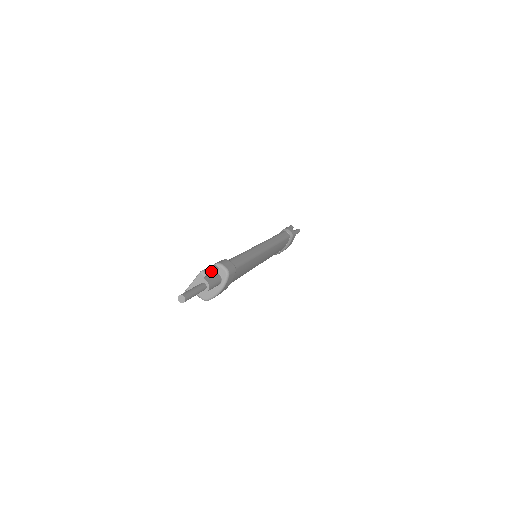
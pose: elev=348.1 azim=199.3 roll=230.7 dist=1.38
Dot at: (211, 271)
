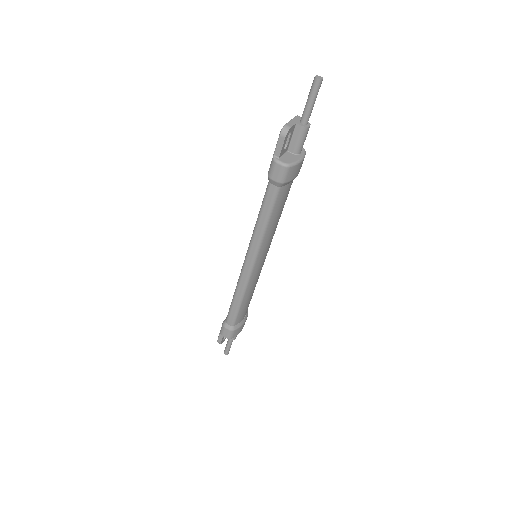
Dot at: occluded
